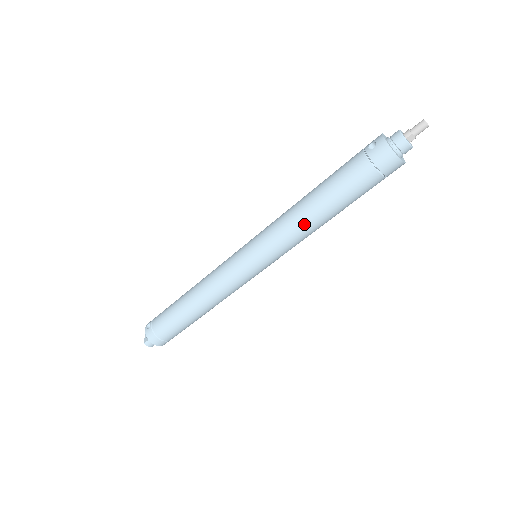
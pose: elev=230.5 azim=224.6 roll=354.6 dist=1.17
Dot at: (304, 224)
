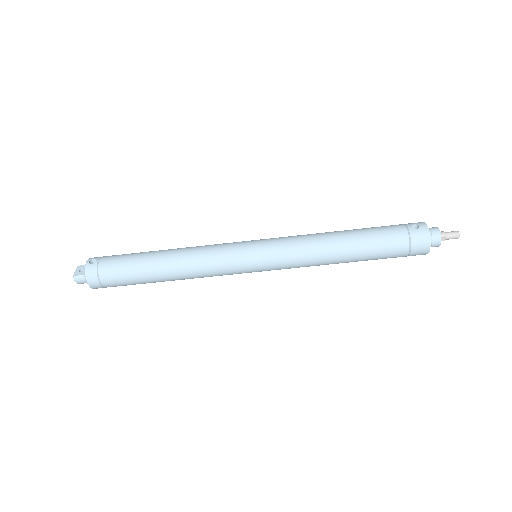
Dot at: (325, 254)
